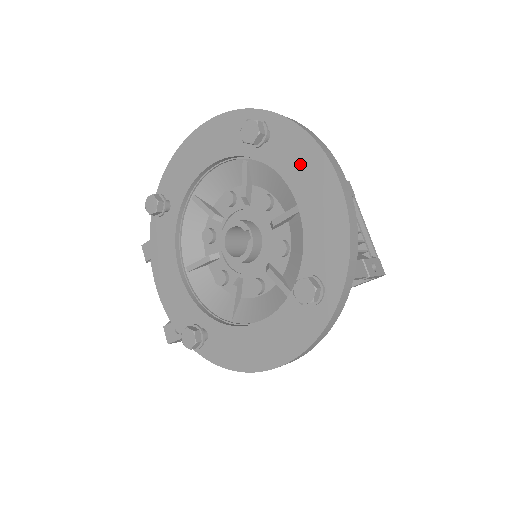
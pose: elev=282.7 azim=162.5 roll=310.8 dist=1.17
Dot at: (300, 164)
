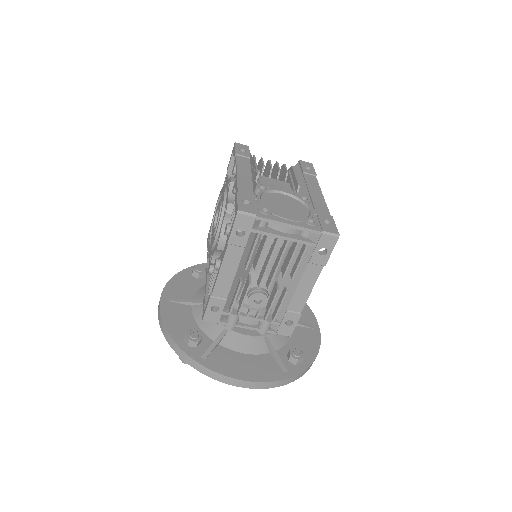
Dot at: occluded
